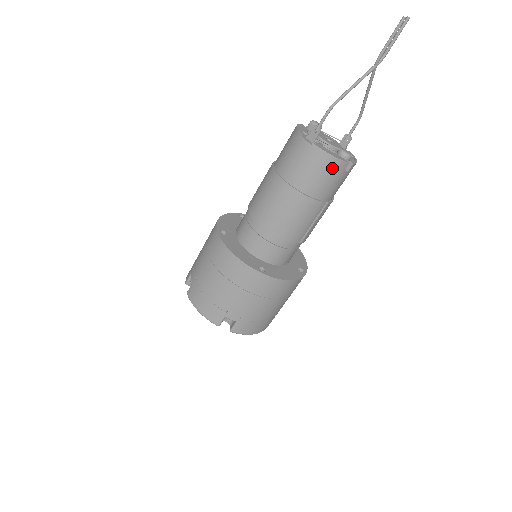
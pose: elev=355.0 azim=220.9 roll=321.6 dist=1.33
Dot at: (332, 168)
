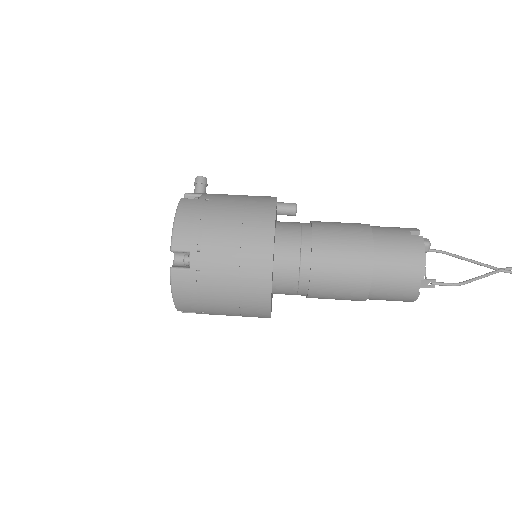
Dot at: occluded
